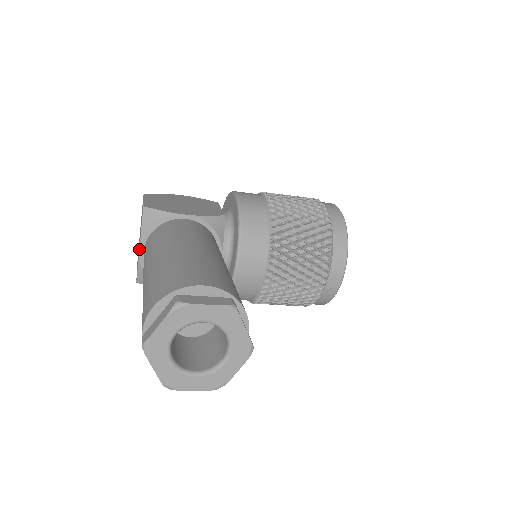
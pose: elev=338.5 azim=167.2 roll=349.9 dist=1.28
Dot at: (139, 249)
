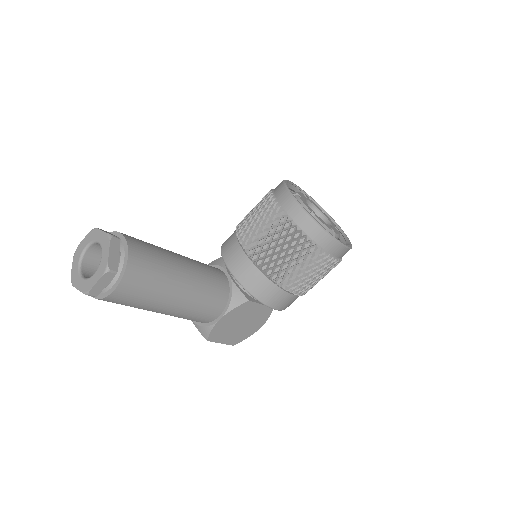
Dot at: occluded
